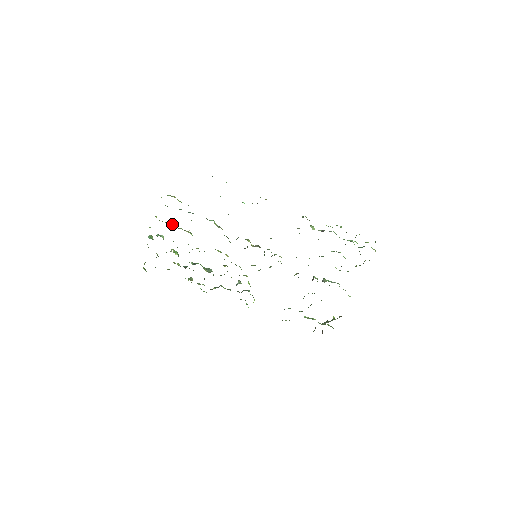
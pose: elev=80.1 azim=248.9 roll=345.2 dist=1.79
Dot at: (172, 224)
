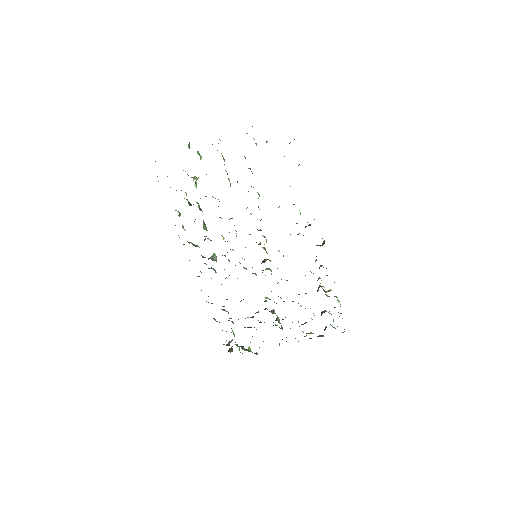
Dot at: occluded
